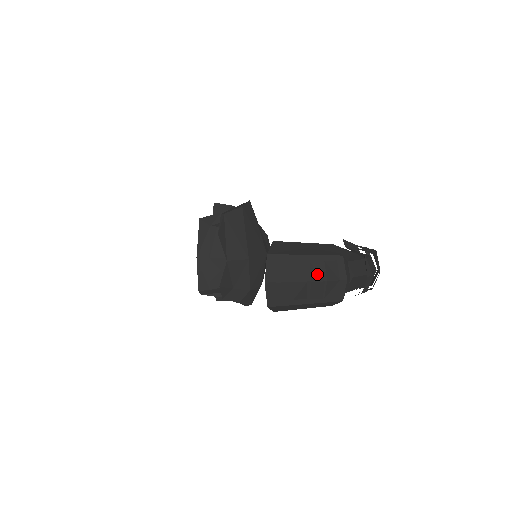
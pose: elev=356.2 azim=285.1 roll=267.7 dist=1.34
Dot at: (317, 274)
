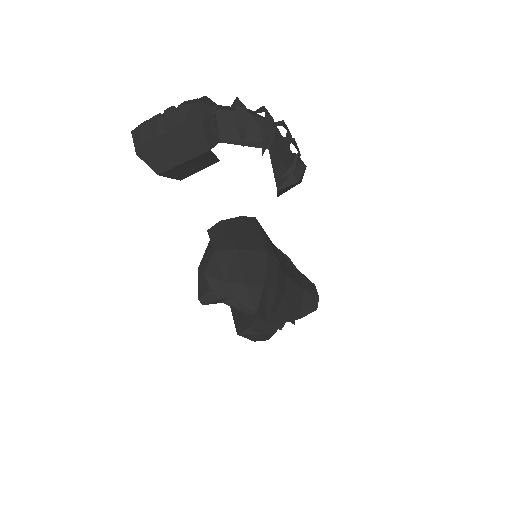
Dot at: (172, 107)
